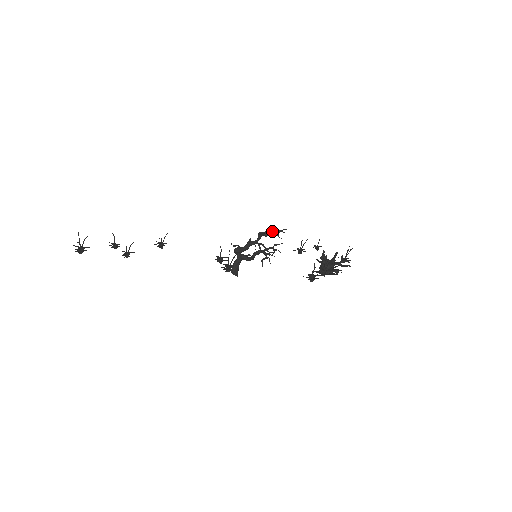
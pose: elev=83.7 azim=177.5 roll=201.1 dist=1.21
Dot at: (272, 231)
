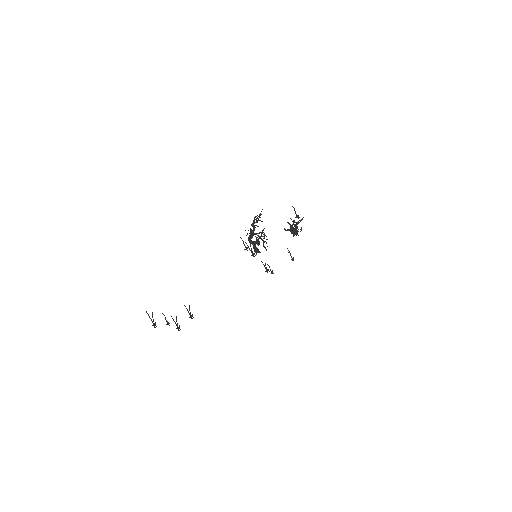
Dot at: (257, 215)
